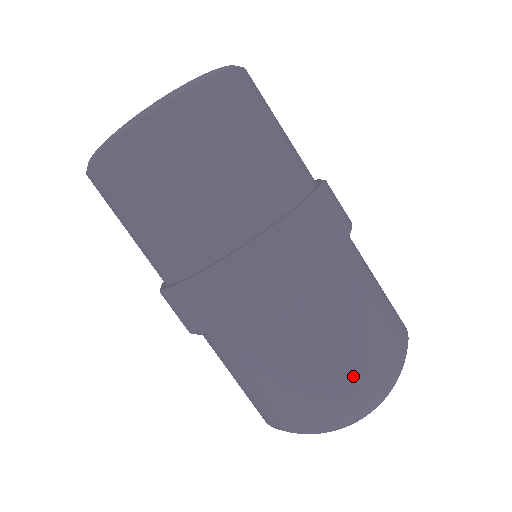
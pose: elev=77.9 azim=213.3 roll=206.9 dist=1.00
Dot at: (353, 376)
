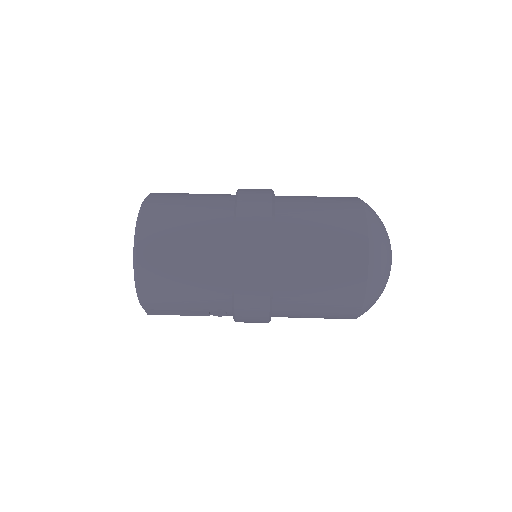
Dot at: occluded
